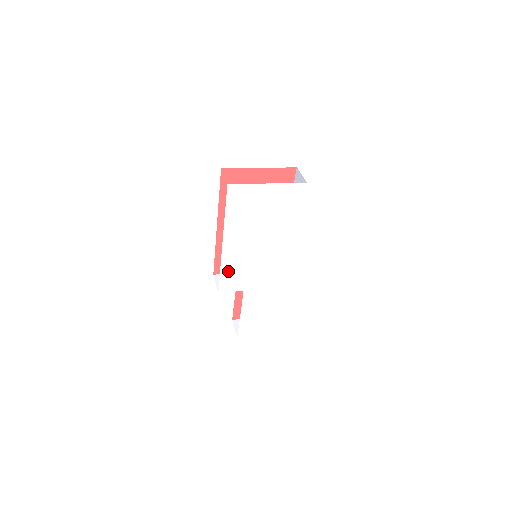
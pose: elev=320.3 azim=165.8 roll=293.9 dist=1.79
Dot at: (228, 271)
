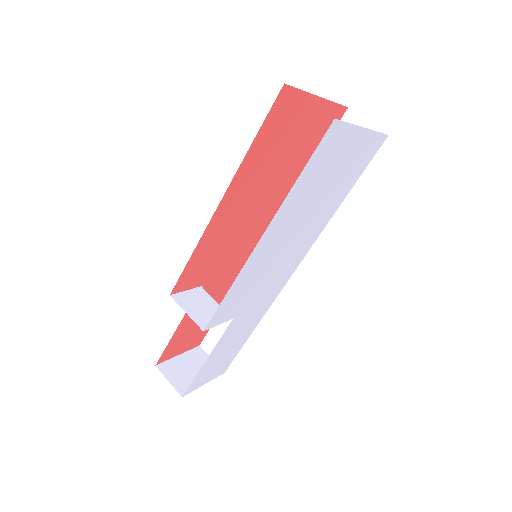
Dot at: (236, 289)
